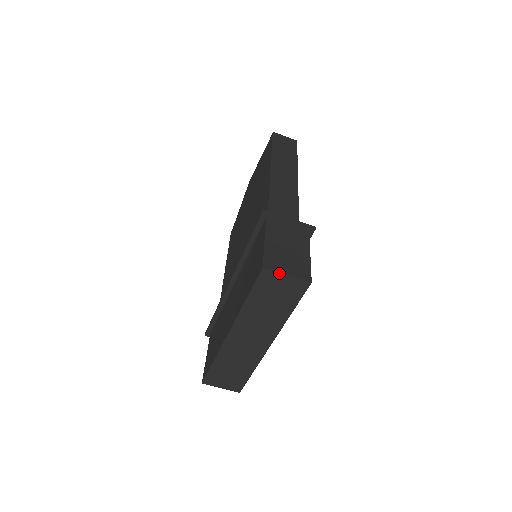
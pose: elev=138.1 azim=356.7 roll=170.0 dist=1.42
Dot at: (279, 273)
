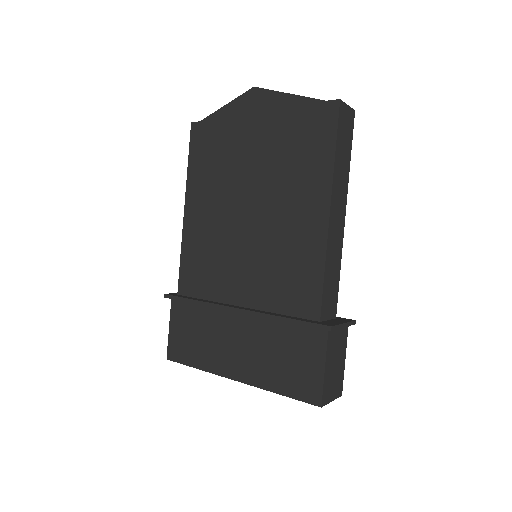
Dot at: (328, 403)
